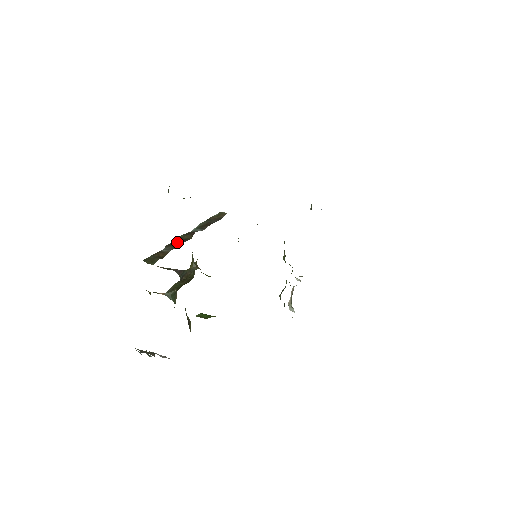
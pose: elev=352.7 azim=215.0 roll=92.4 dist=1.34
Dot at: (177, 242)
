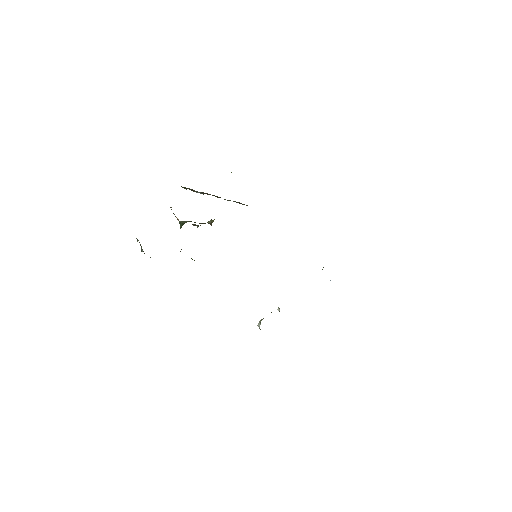
Dot at: (209, 194)
